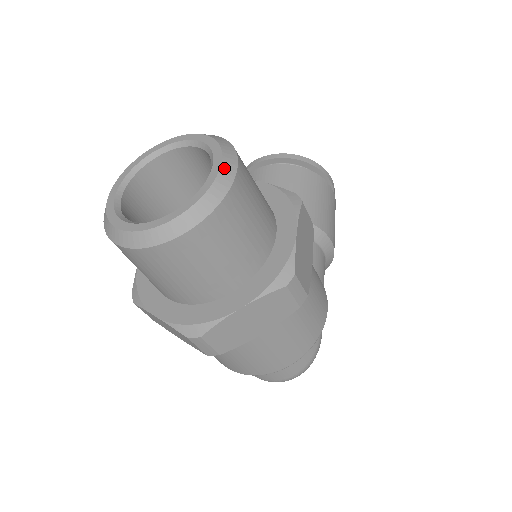
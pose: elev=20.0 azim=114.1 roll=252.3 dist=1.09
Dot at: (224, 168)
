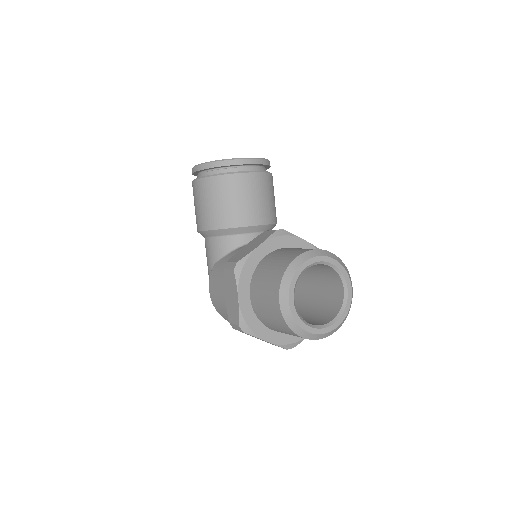
Dot at: (352, 290)
